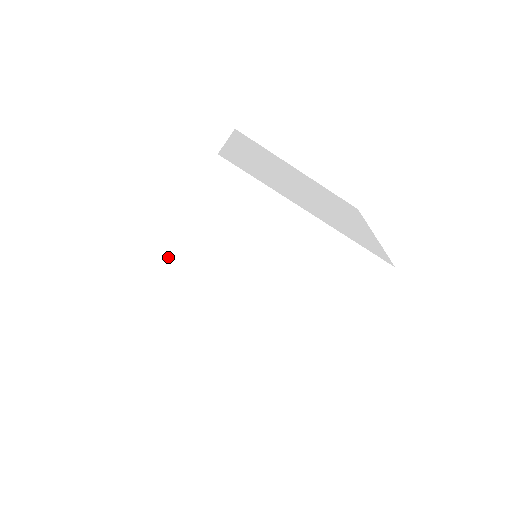
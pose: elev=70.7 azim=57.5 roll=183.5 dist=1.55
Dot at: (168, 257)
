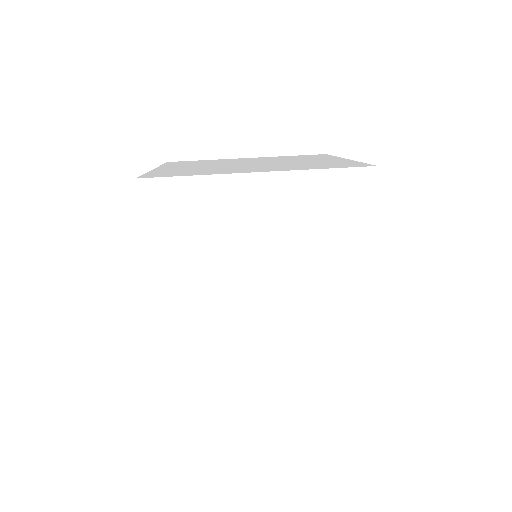
Dot at: (162, 306)
